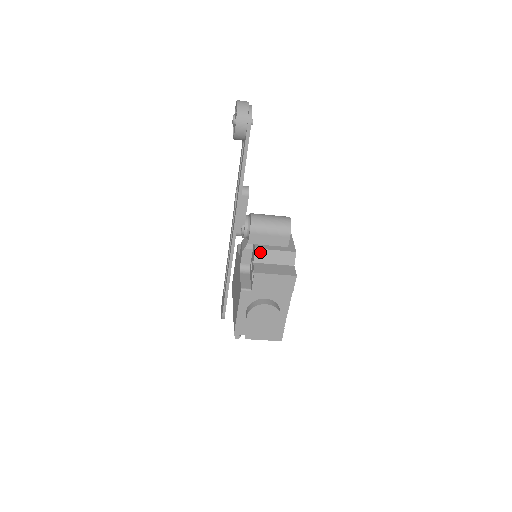
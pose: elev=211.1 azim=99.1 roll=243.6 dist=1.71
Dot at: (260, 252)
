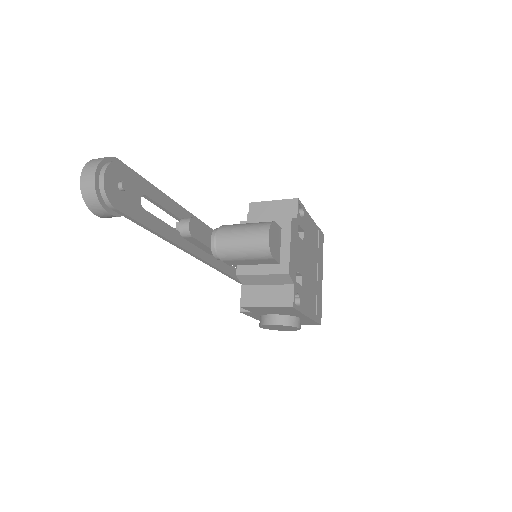
Dot at: (244, 277)
